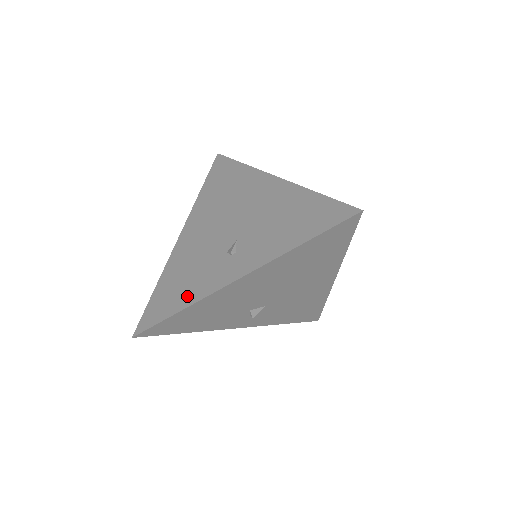
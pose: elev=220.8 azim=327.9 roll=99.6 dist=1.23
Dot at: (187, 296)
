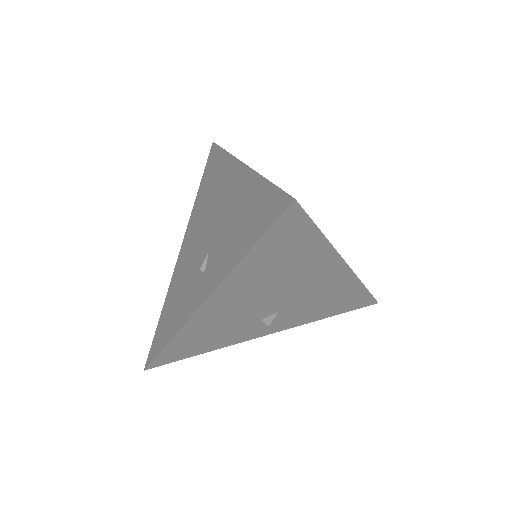
Dot at: (174, 324)
